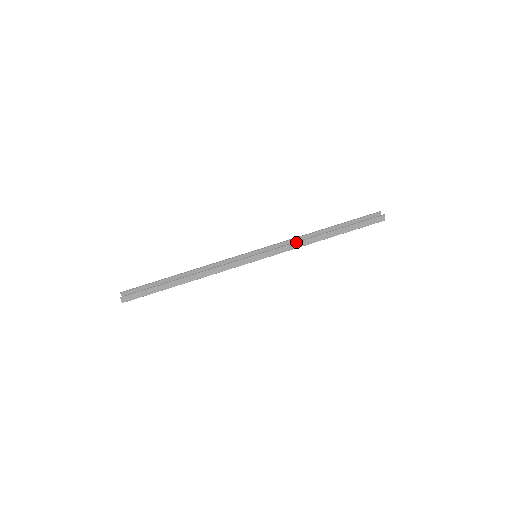
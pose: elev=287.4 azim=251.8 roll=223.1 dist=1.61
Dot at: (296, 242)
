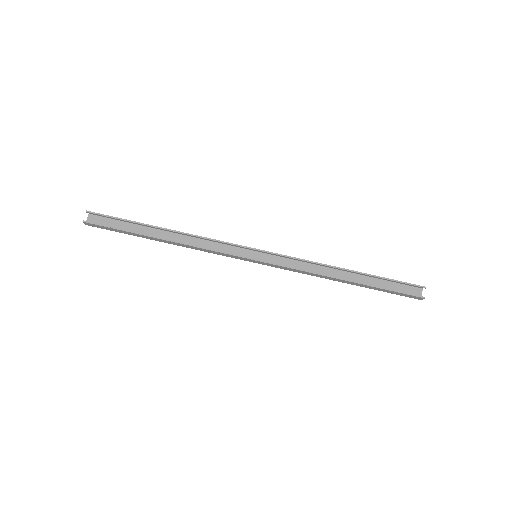
Dot at: (307, 272)
